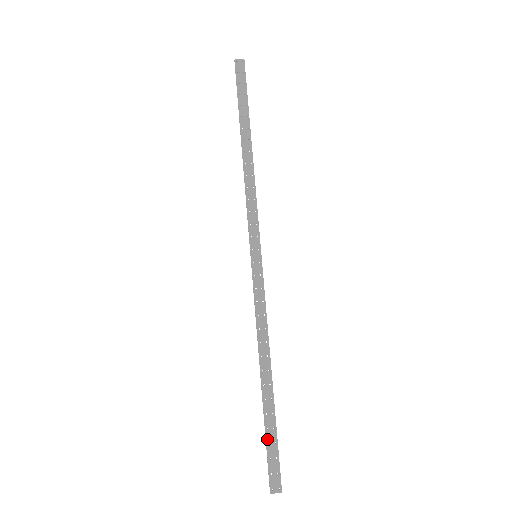
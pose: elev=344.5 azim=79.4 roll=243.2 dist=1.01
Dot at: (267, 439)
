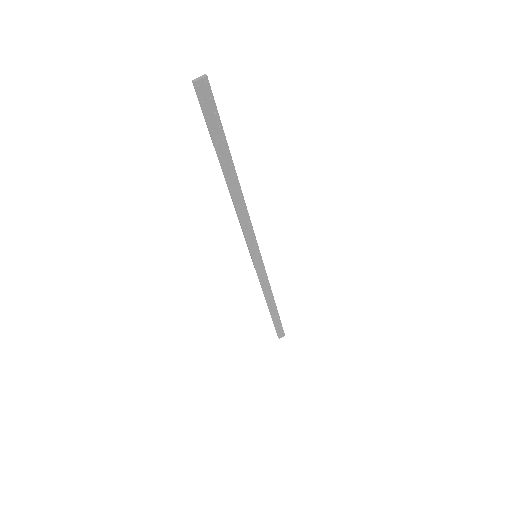
Dot at: (275, 326)
